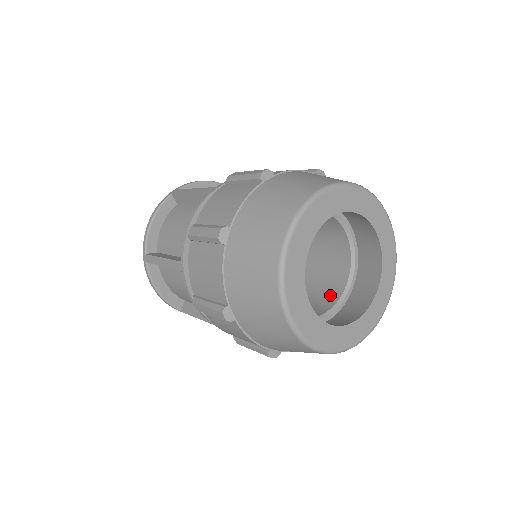
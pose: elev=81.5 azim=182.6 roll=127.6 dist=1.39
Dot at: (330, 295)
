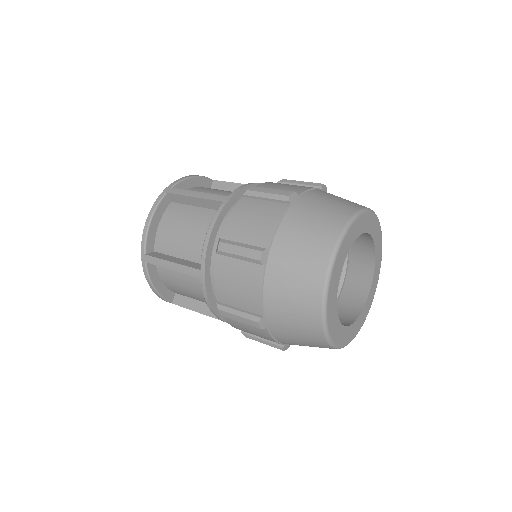
Dot at: occluded
